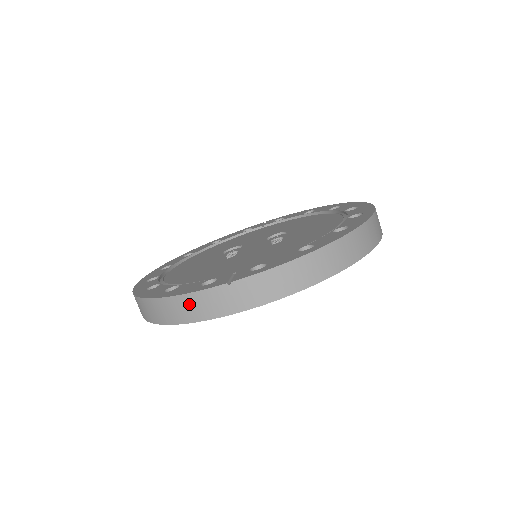
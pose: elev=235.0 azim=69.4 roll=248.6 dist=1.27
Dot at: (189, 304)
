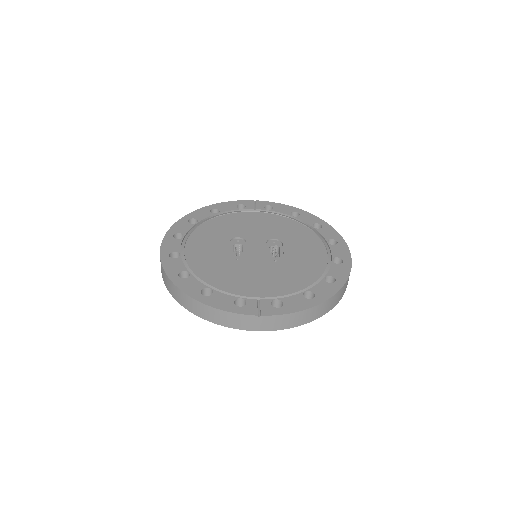
Dot at: (225, 317)
